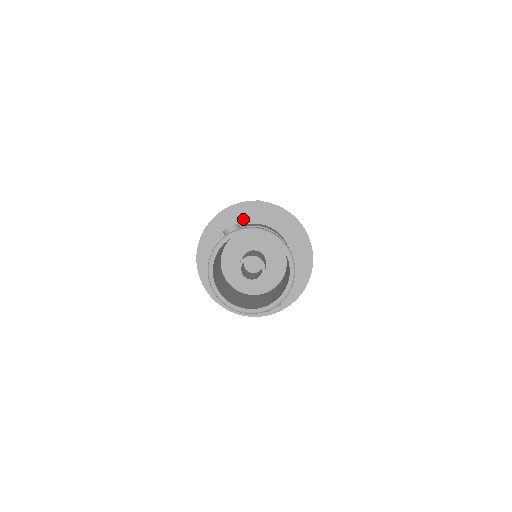
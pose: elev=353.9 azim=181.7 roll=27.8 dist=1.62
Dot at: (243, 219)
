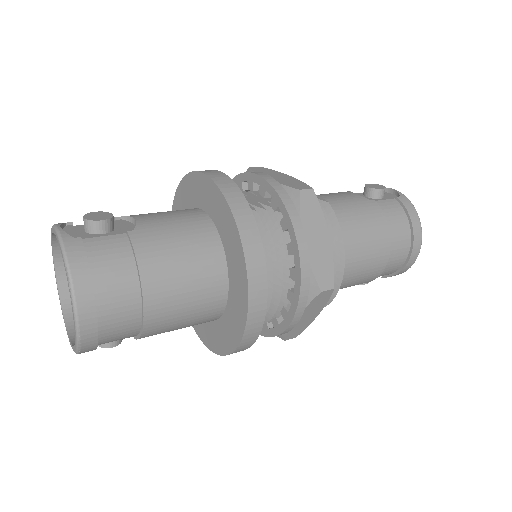
Dot at: (210, 206)
